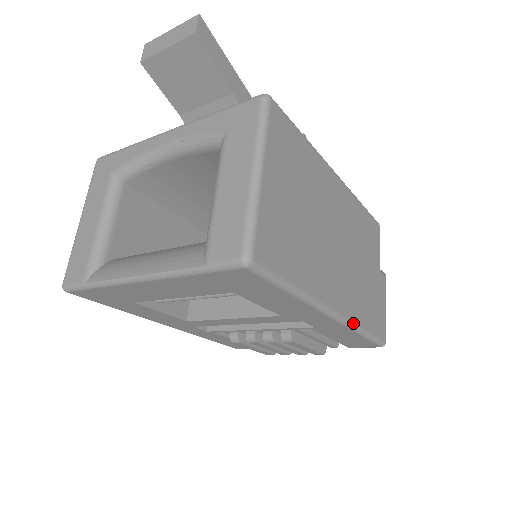
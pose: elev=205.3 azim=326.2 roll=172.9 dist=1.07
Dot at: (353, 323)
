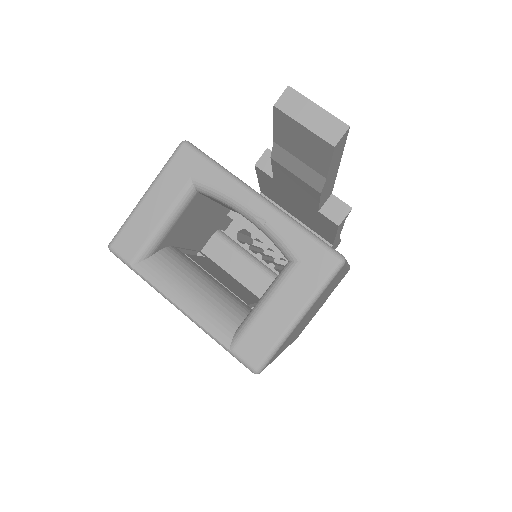
Dot at: occluded
